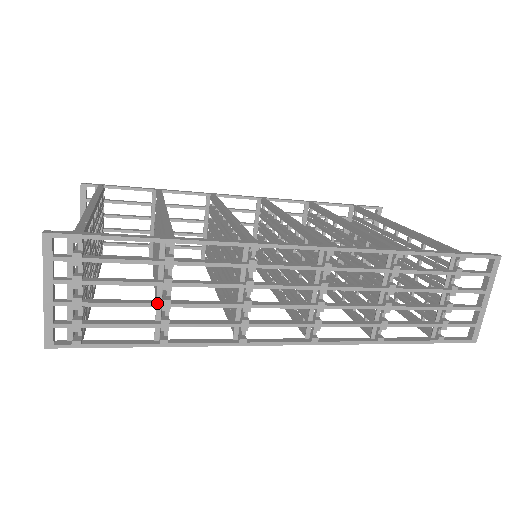
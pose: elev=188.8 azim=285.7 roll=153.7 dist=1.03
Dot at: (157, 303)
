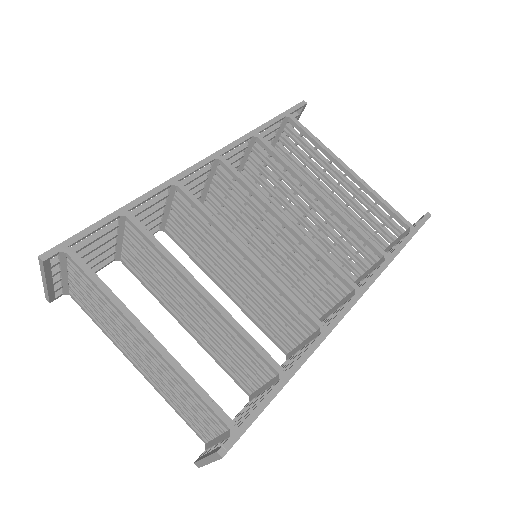
Dot at: occluded
